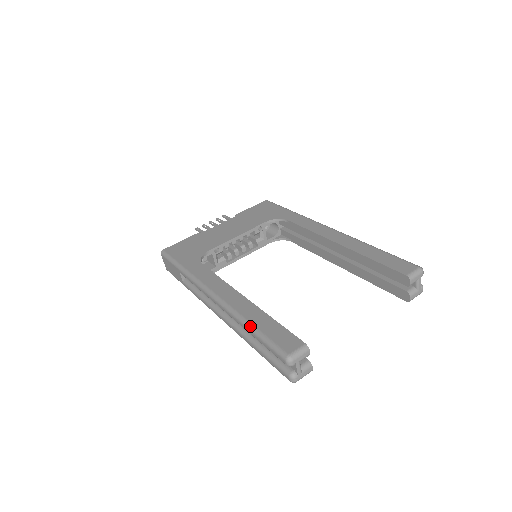
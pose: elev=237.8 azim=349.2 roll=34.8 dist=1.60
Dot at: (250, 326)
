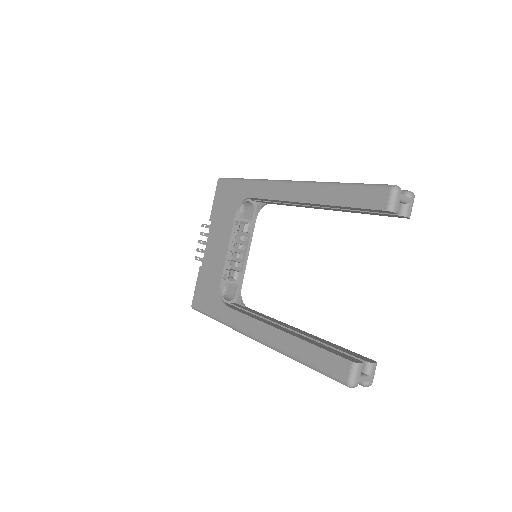
Dot at: (301, 363)
